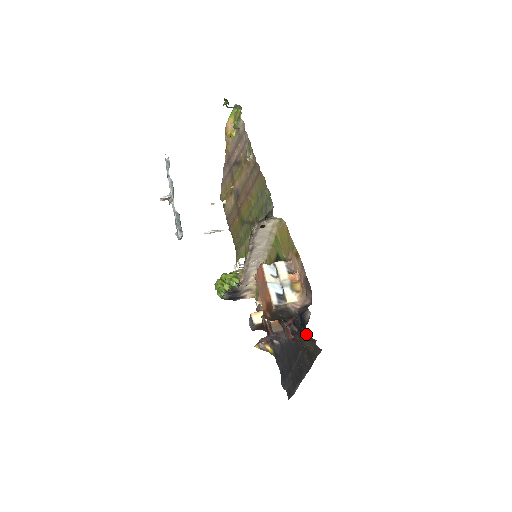
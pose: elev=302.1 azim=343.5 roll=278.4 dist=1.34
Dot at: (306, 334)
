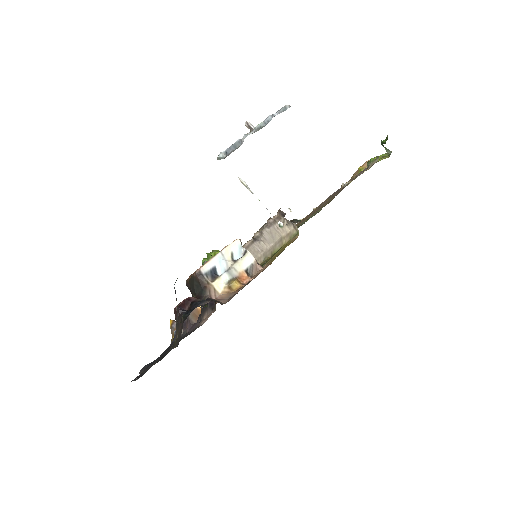
Dot at: occluded
